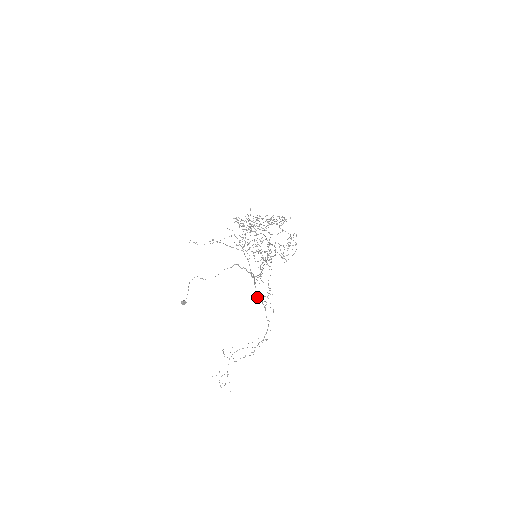
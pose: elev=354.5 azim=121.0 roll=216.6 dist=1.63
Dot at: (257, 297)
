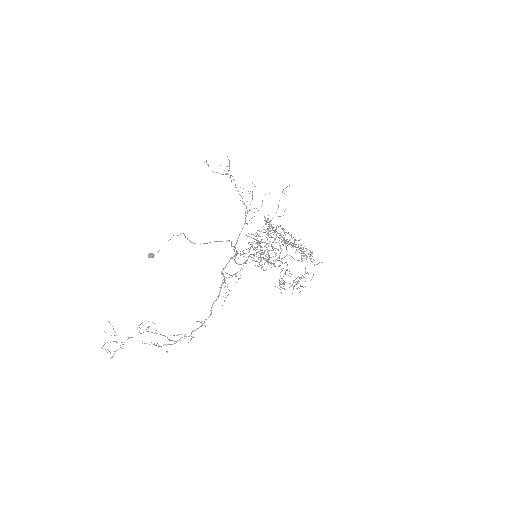
Dot at: (221, 273)
